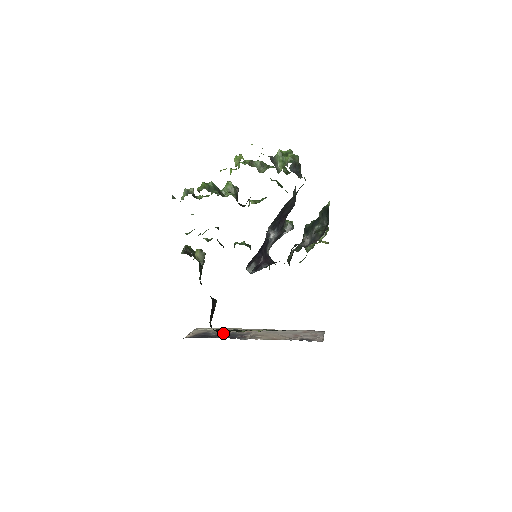
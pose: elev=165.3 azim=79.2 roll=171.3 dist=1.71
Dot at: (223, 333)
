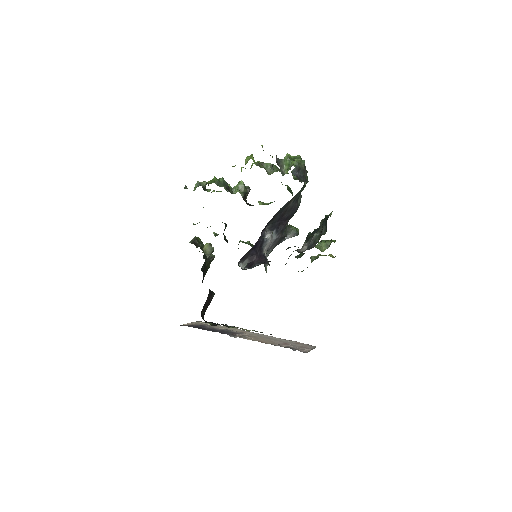
Dot at: (211, 325)
